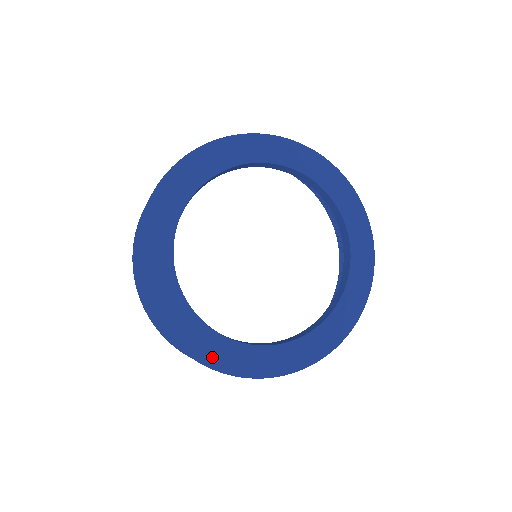
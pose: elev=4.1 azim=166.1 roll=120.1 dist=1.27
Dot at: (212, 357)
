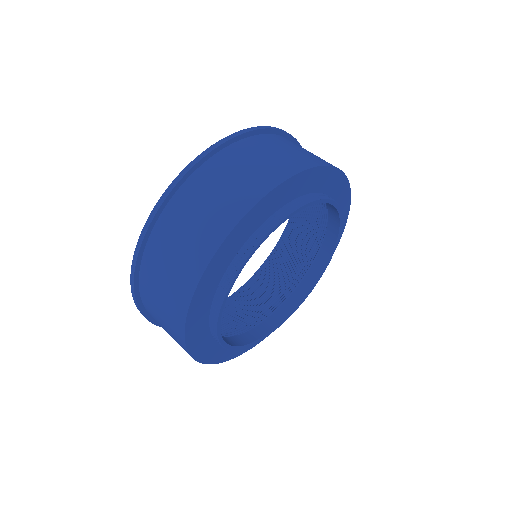
Dot at: (209, 356)
